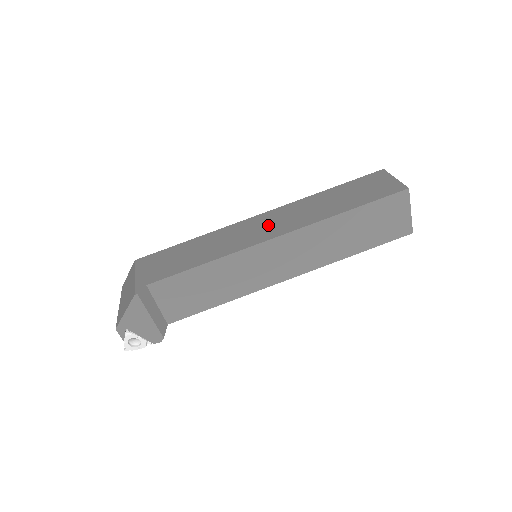
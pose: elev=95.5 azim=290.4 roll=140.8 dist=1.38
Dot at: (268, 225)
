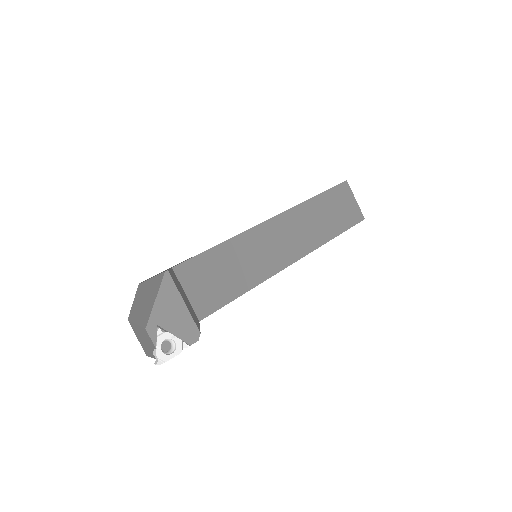
Dot at: occluded
